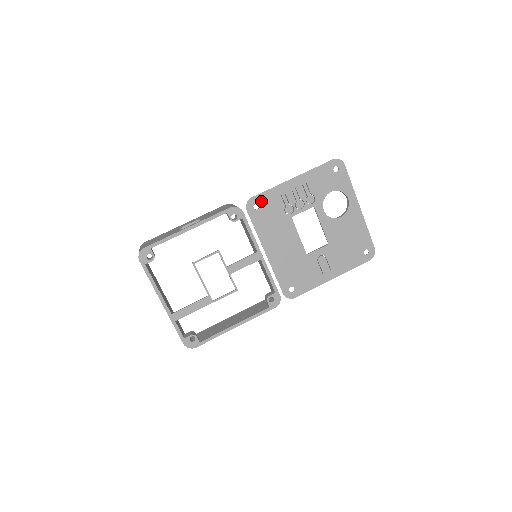
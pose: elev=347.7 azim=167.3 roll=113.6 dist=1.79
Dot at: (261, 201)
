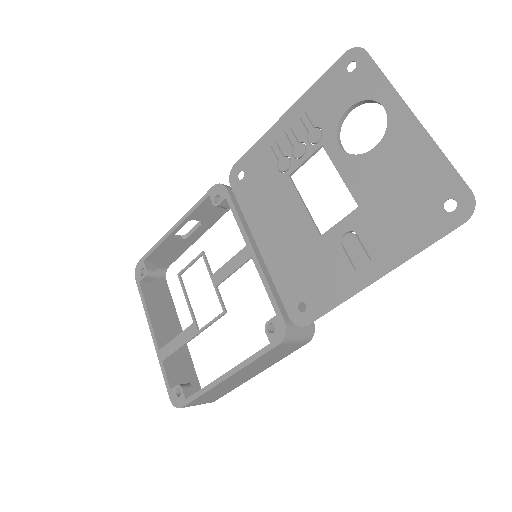
Dot at: (246, 165)
